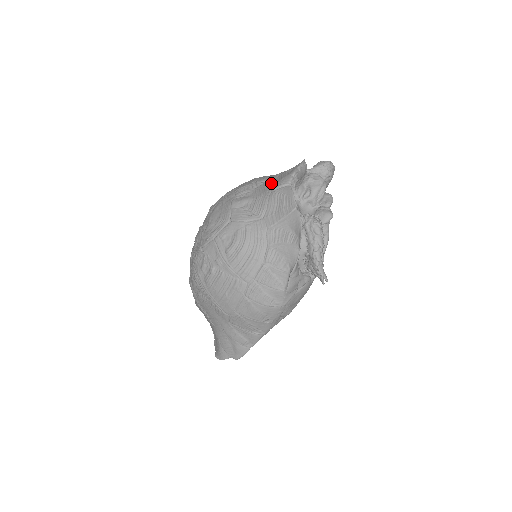
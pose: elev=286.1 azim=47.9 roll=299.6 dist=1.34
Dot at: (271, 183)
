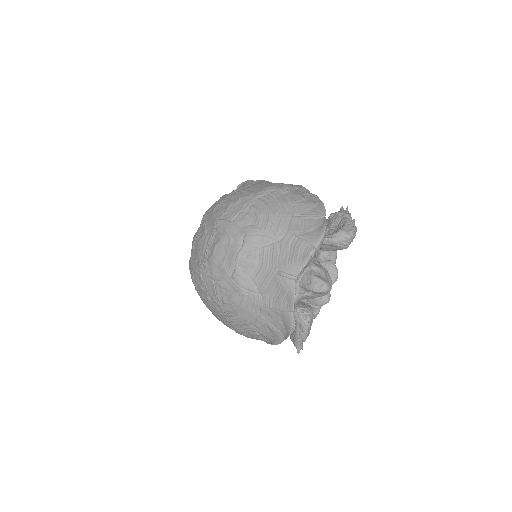
Dot at: (280, 256)
